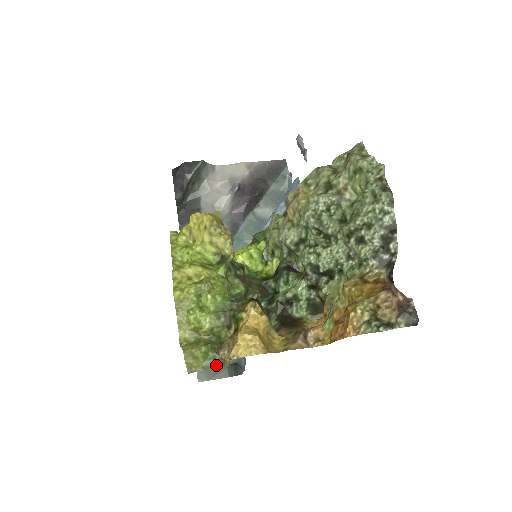
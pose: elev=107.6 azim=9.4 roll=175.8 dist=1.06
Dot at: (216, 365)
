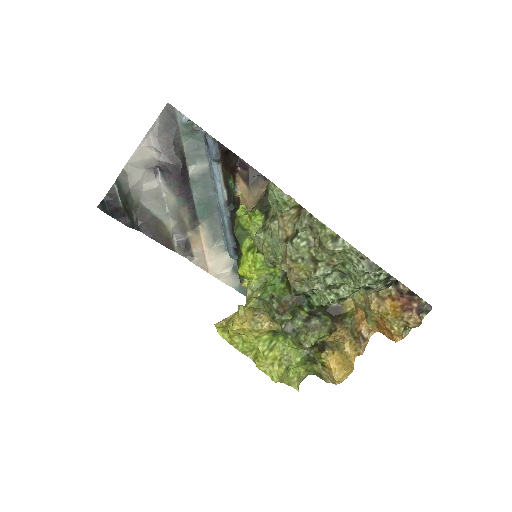
Dot at: occluded
